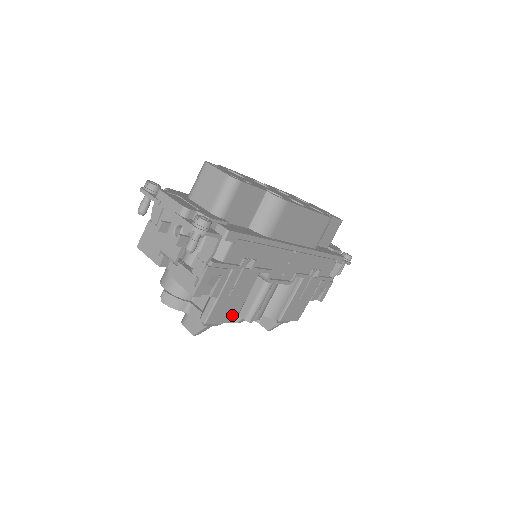
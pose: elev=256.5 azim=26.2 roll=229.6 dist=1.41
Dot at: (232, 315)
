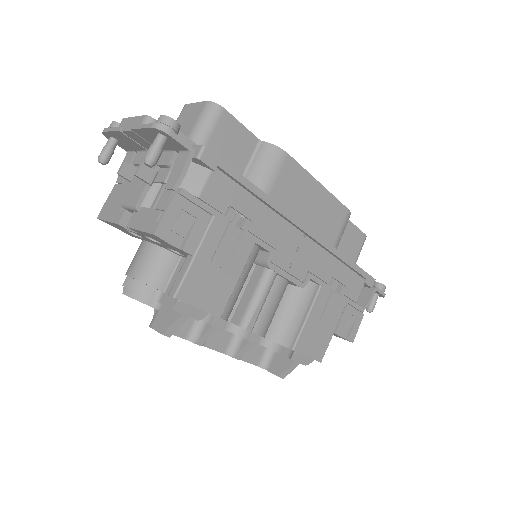
Dot at: (217, 302)
